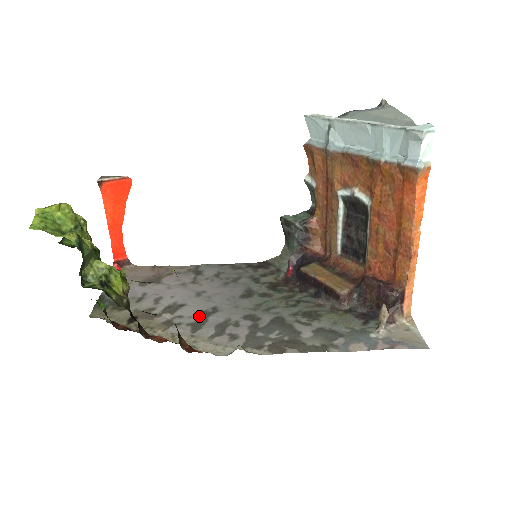
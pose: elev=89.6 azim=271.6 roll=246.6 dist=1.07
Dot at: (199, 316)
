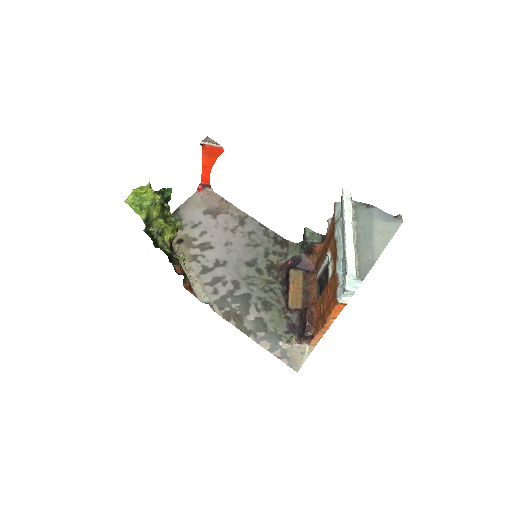
Dot at: (212, 263)
